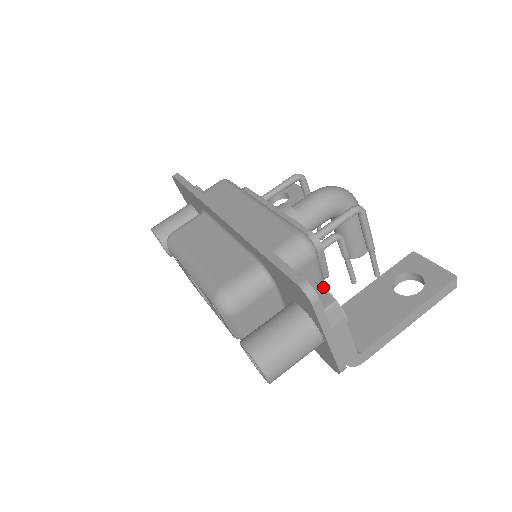
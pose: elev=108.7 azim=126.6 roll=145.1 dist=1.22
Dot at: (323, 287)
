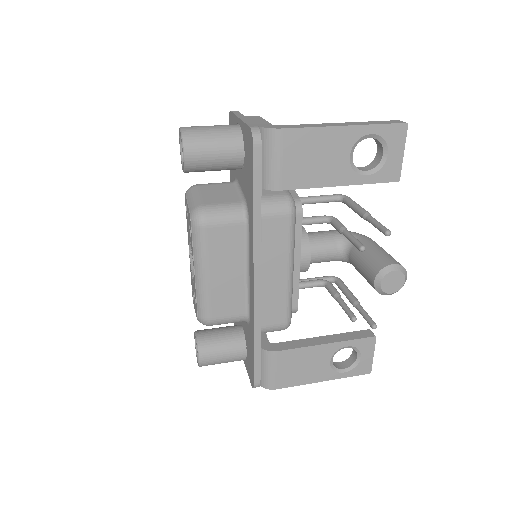
Dot at: occluded
